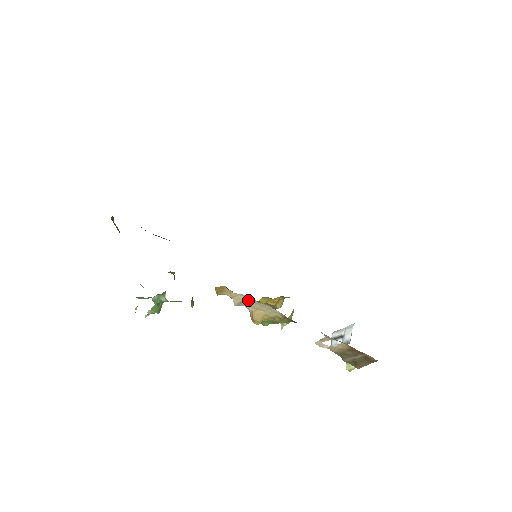
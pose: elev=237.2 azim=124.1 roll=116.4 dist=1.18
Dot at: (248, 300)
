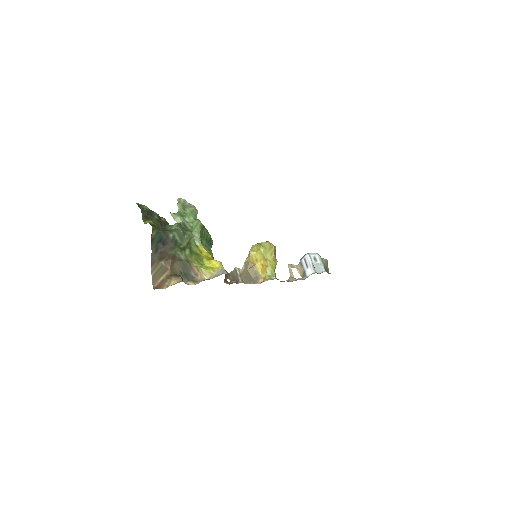
Dot at: (241, 278)
